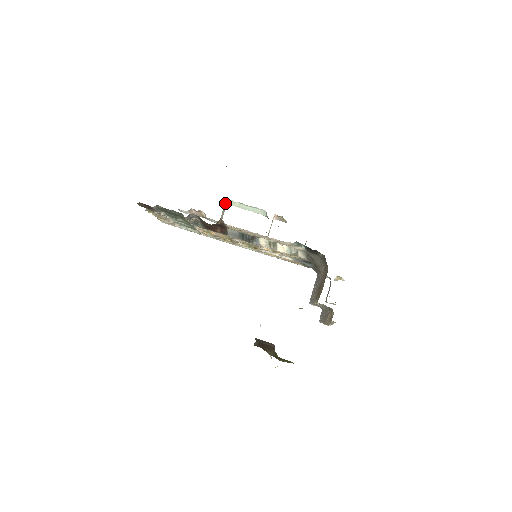
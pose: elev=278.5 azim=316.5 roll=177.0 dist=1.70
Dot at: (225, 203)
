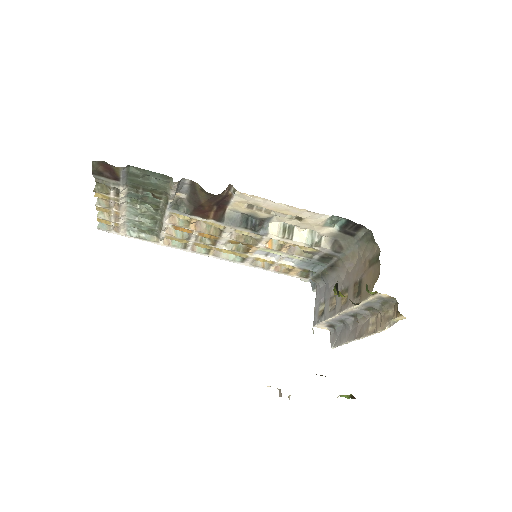
Dot at: occluded
